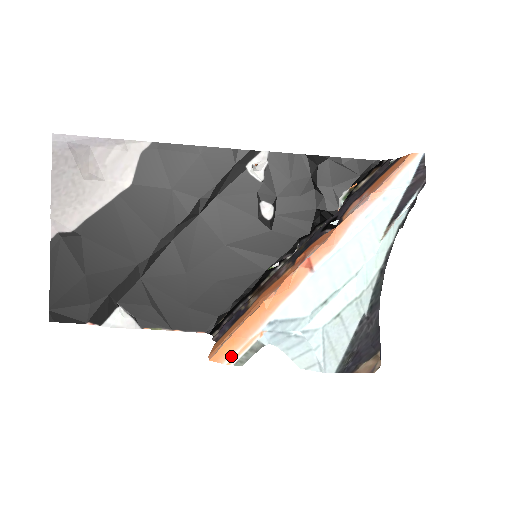
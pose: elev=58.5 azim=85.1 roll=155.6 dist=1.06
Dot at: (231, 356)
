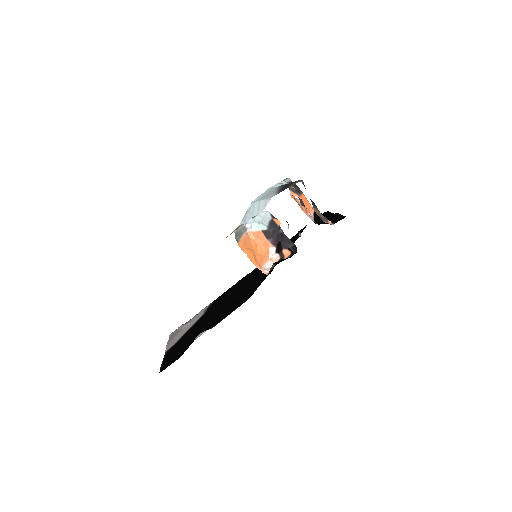
Dot at: occluded
